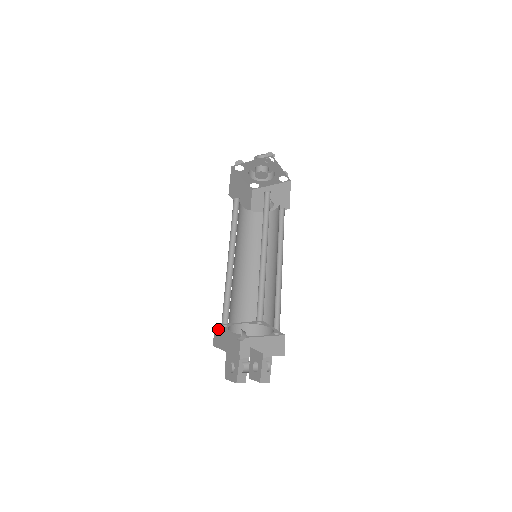
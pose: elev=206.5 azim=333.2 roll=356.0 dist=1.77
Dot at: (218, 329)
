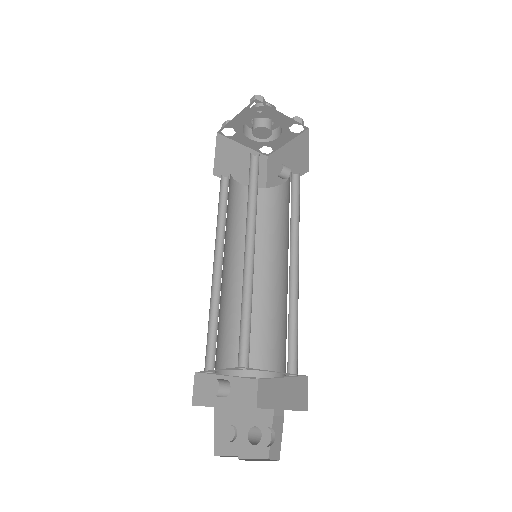
Dot at: (203, 377)
